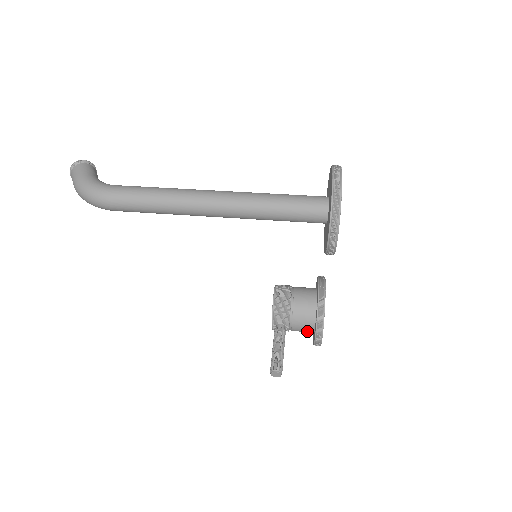
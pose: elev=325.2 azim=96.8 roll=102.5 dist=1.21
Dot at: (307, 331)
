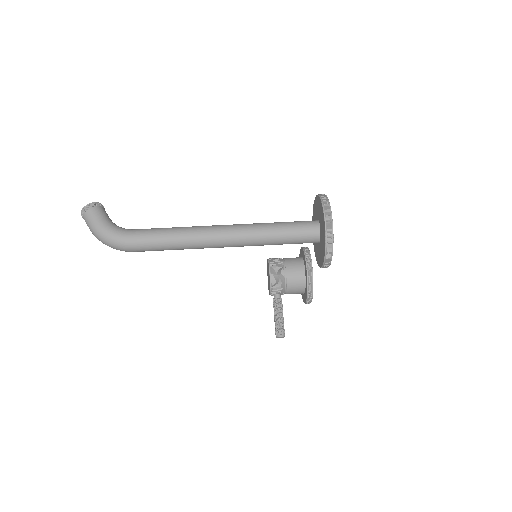
Dot at: (298, 293)
